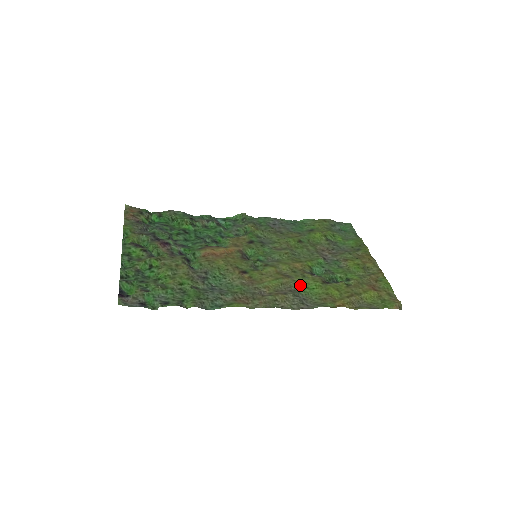
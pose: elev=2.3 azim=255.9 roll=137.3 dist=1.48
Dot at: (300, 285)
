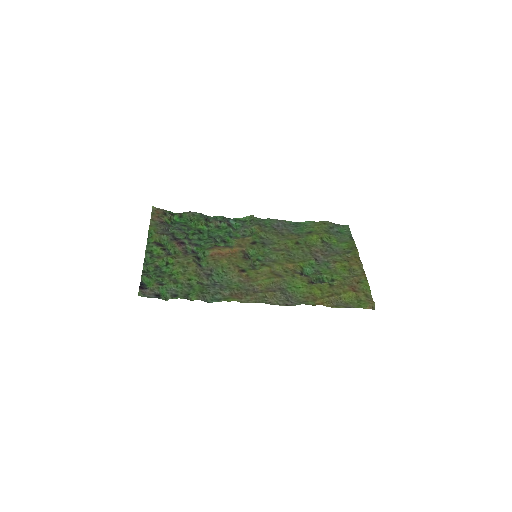
Dot at: (289, 284)
